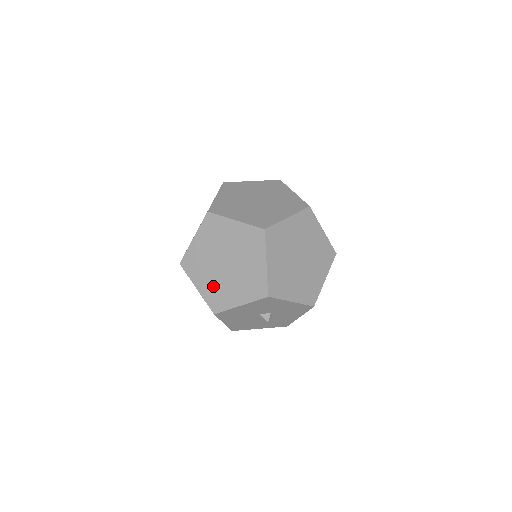
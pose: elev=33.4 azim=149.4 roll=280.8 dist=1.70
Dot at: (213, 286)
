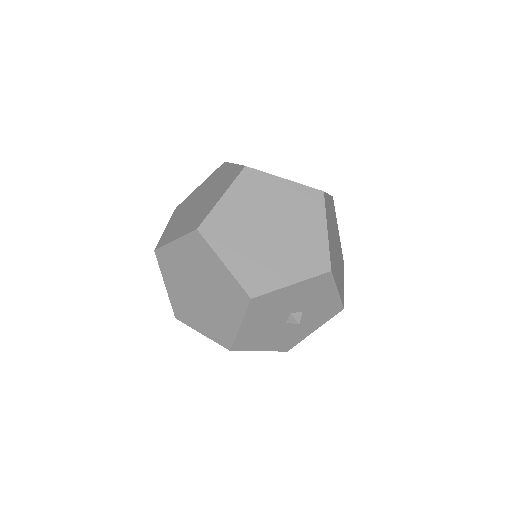
Dot at: (251, 259)
